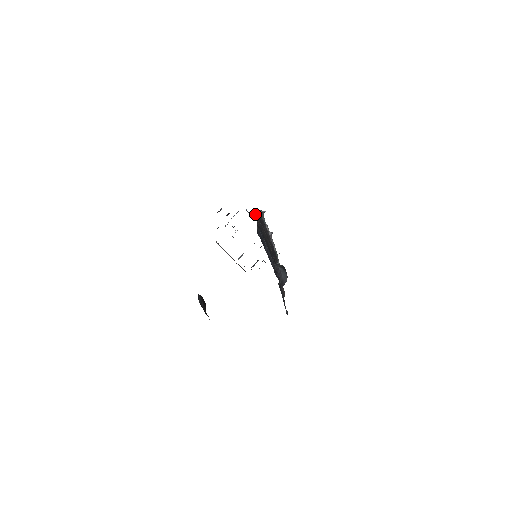
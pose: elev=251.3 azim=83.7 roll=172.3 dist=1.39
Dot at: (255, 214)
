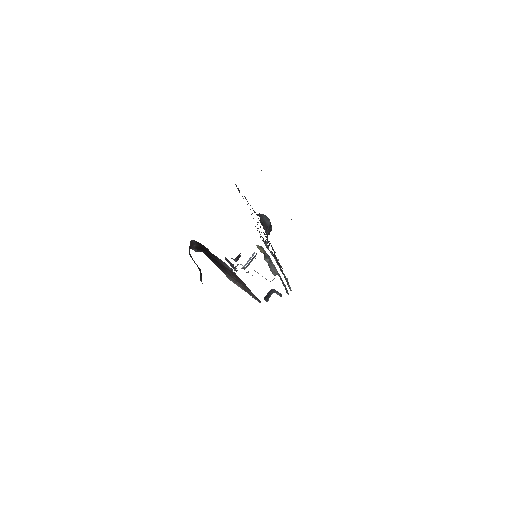
Dot at: (260, 248)
